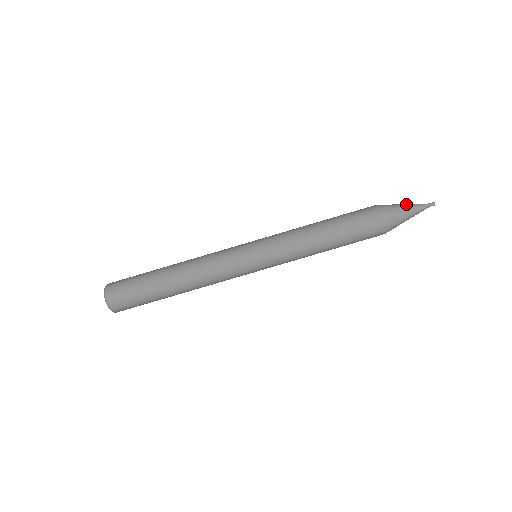
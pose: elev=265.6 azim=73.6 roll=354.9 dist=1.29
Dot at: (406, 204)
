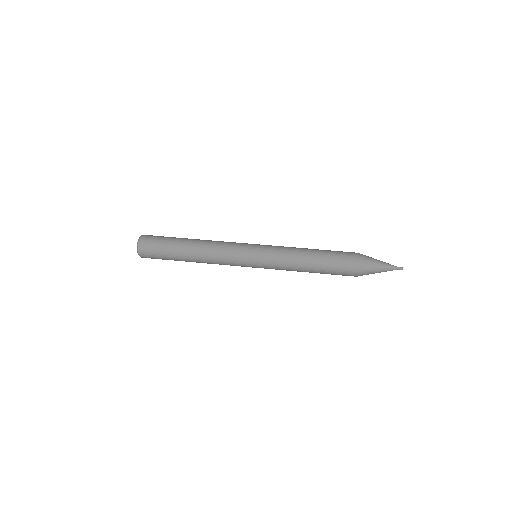
Dot at: occluded
